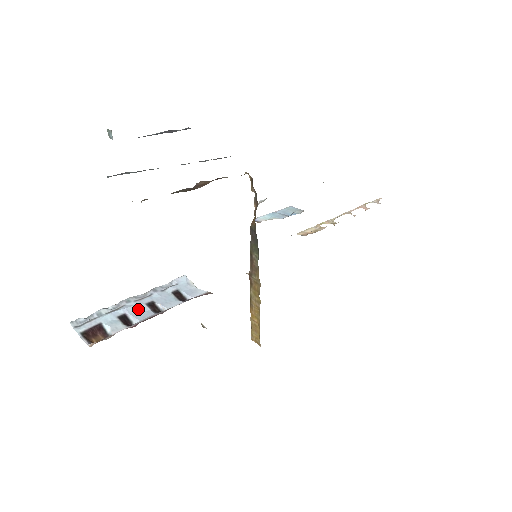
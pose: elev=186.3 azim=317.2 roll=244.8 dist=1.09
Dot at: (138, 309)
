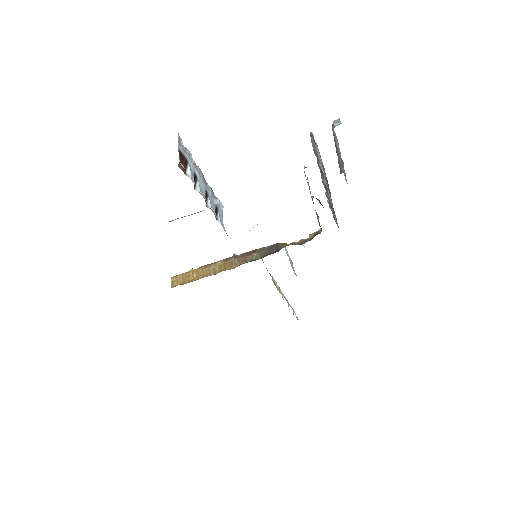
Dot at: (202, 185)
